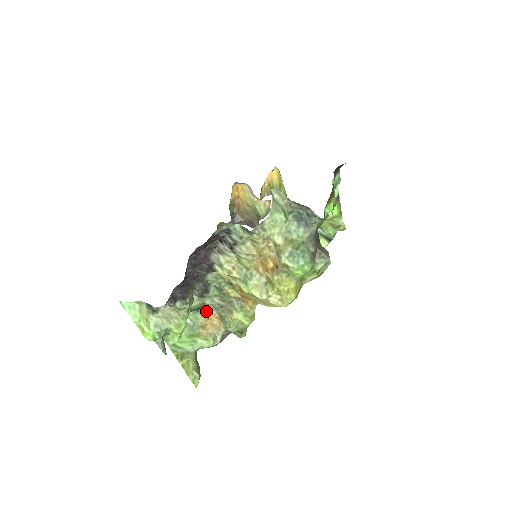
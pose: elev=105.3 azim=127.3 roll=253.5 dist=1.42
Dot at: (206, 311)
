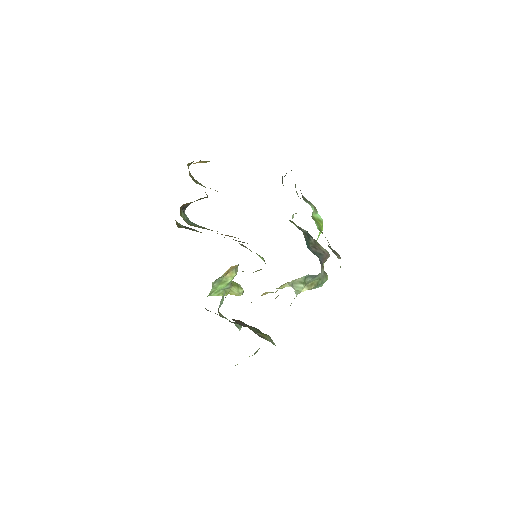
Dot at: occluded
